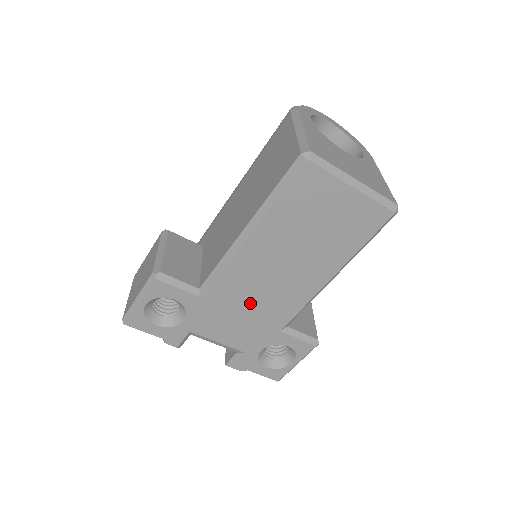
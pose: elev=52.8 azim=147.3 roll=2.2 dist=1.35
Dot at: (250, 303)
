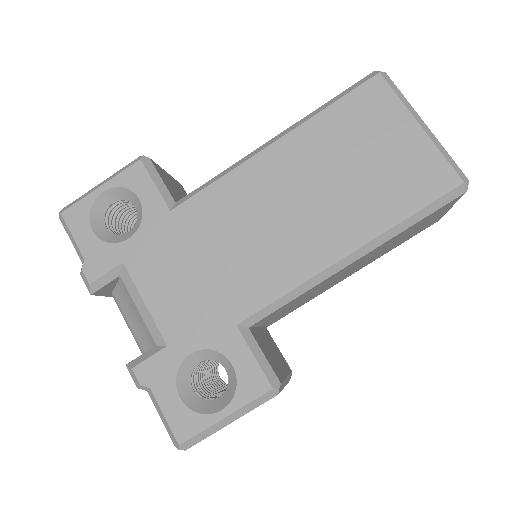
Dot at: (223, 249)
